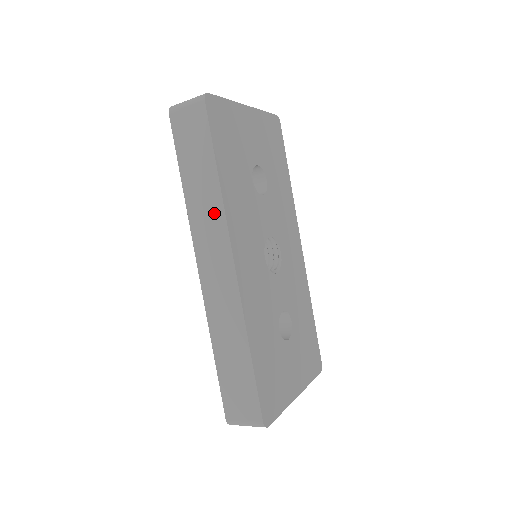
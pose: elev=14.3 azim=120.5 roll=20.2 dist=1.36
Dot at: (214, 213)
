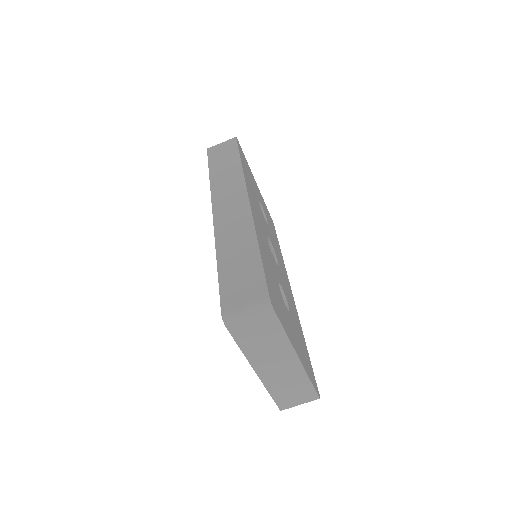
Dot at: (234, 178)
